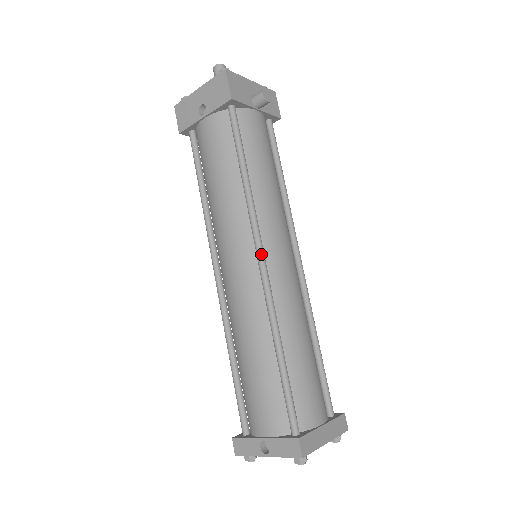
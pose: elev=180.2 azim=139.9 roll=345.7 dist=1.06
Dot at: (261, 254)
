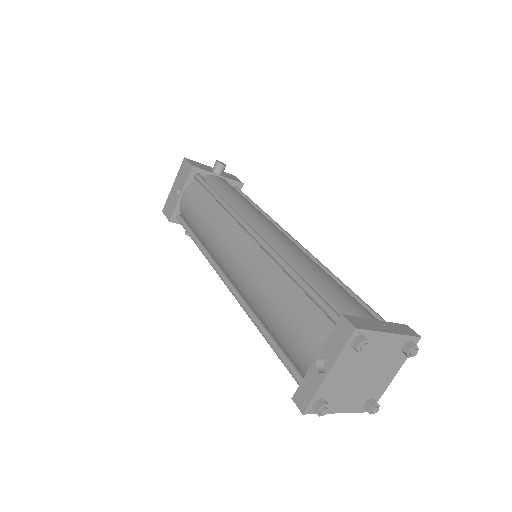
Dot at: (248, 226)
